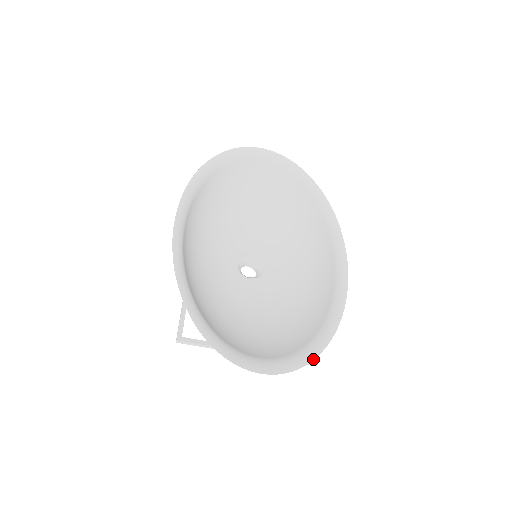
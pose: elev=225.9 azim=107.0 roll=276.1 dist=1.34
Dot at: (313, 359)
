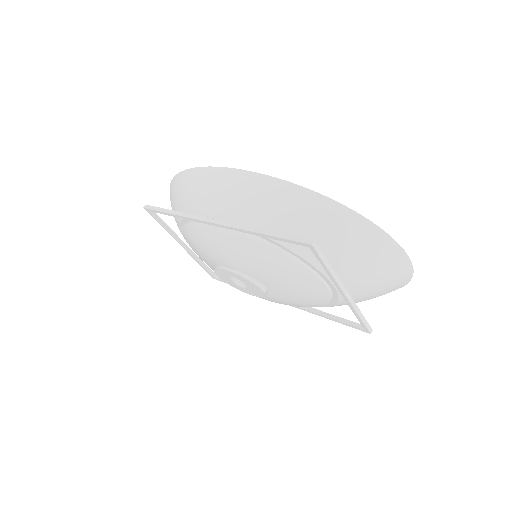
Dot at: (401, 287)
